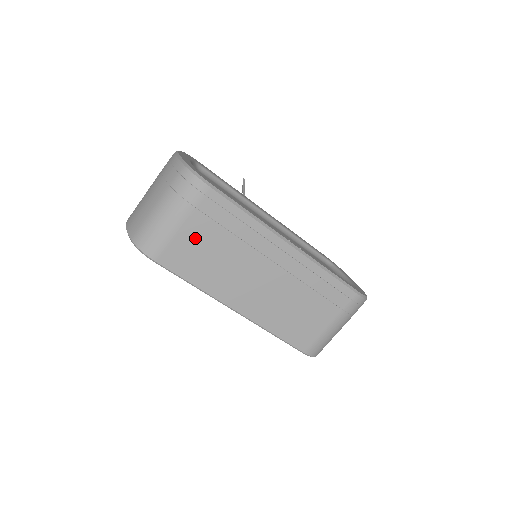
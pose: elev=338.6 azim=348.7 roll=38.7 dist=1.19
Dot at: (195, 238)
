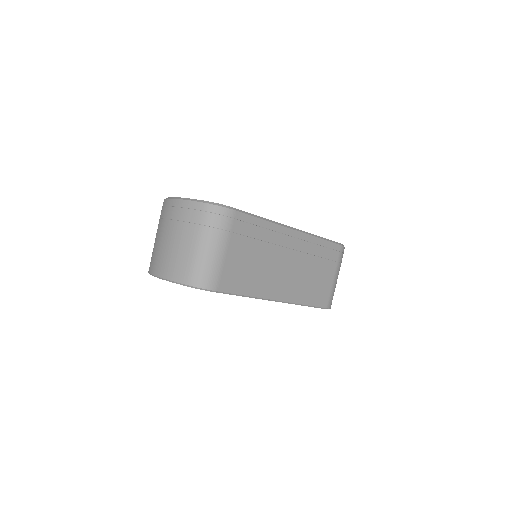
Dot at: (237, 257)
